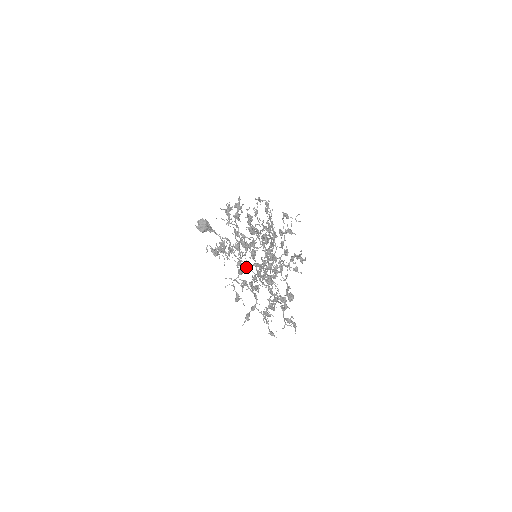
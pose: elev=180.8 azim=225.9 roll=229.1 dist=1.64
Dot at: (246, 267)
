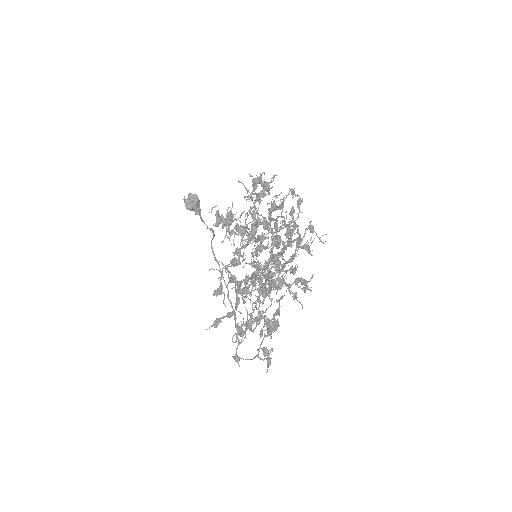
Dot at: occluded
